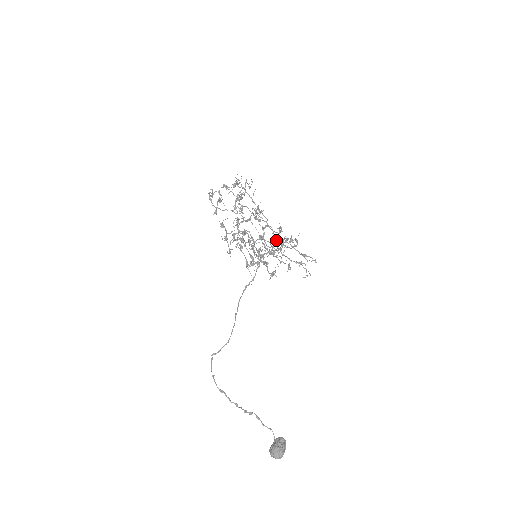
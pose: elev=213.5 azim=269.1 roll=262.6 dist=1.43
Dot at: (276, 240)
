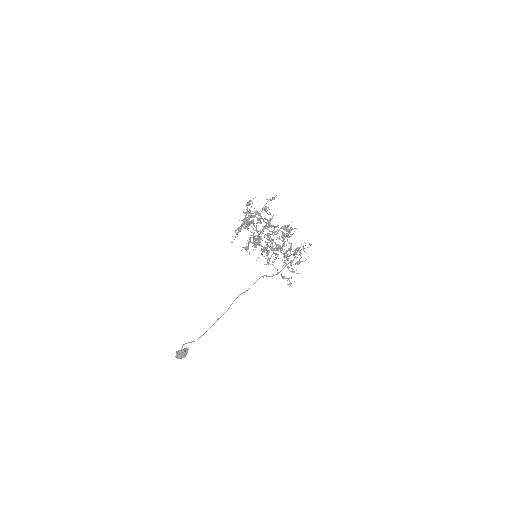
Dot at: occluded
